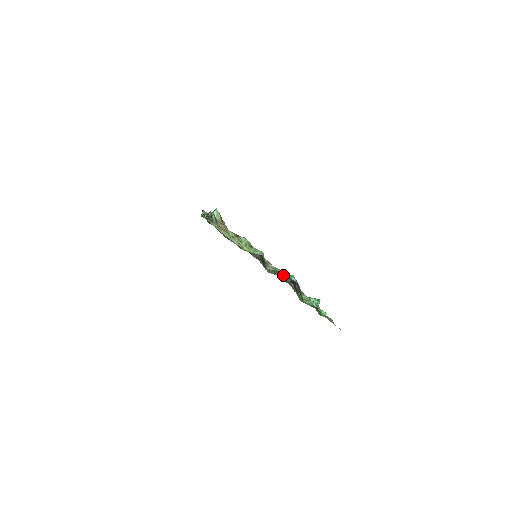
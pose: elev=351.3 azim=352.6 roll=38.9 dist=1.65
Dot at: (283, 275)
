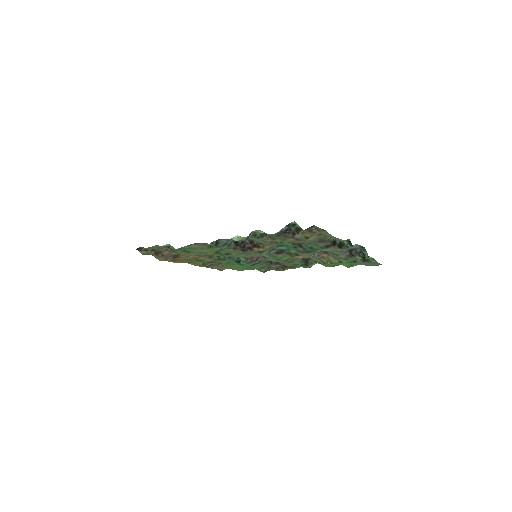
Dot at: (346, 249)
